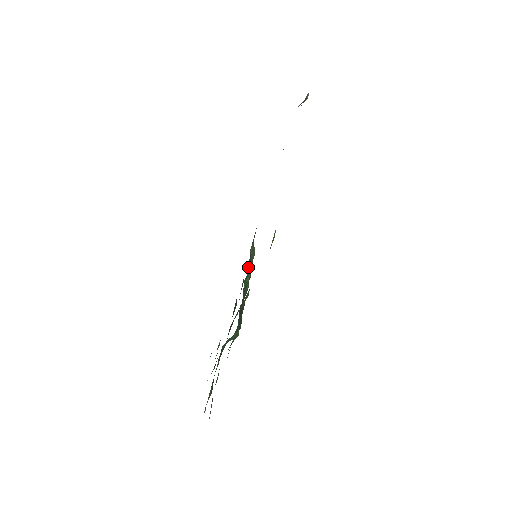
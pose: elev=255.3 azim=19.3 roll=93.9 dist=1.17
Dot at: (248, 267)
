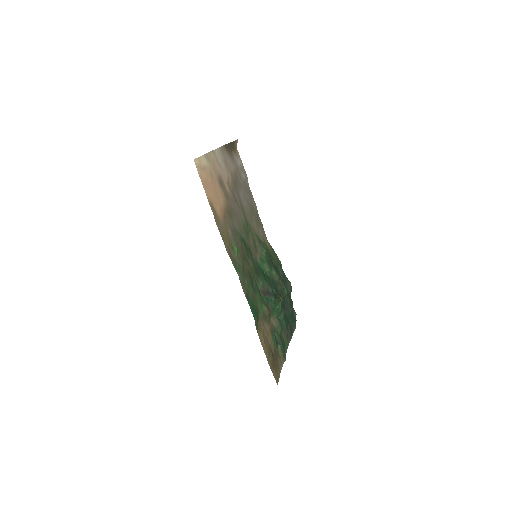
Dot at: (259, 264)
